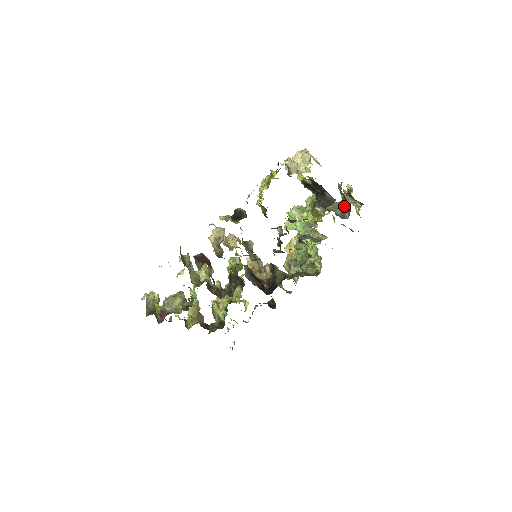
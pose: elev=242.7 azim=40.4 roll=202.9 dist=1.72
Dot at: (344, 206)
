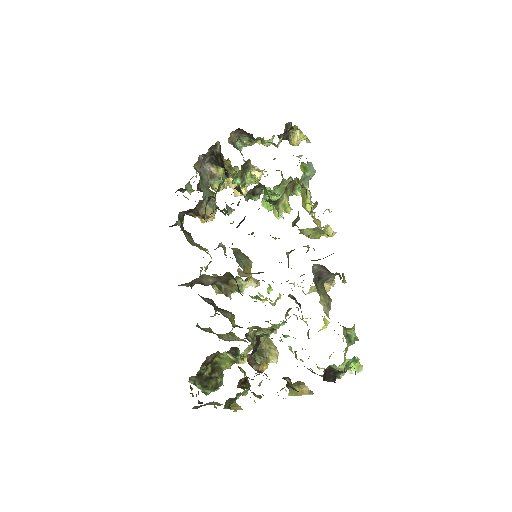
Dot at: (254, 139)
